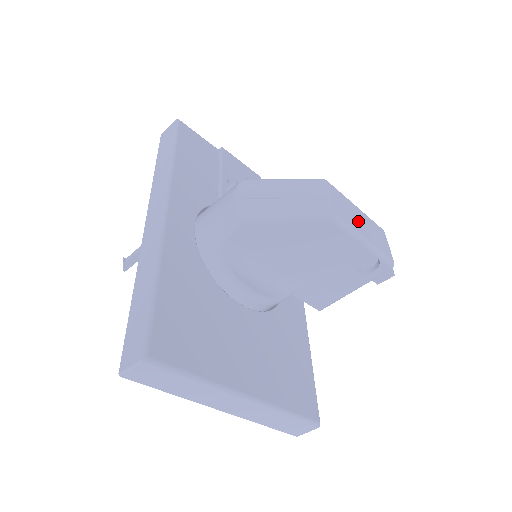
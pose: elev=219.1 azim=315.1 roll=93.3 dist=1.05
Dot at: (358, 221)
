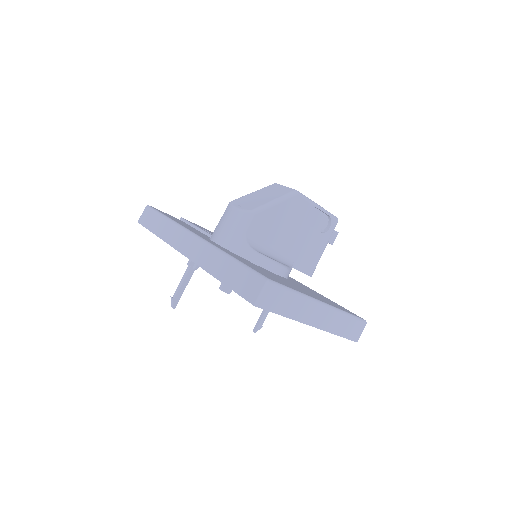
Dot at: occluded
